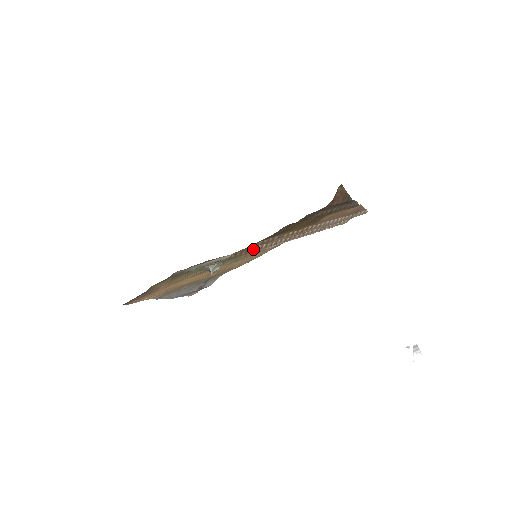
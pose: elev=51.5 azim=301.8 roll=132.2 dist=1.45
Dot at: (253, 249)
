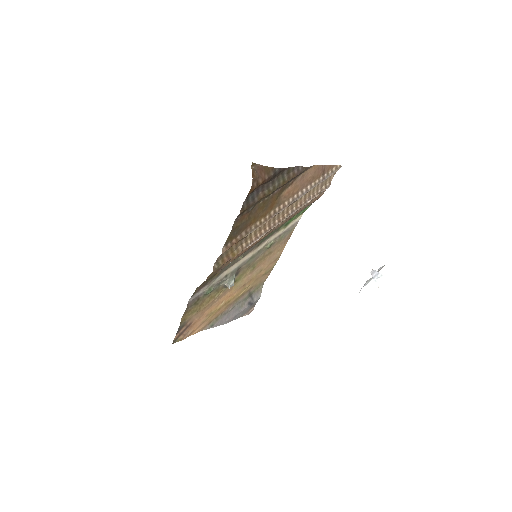
Dot at: (234, 252)
